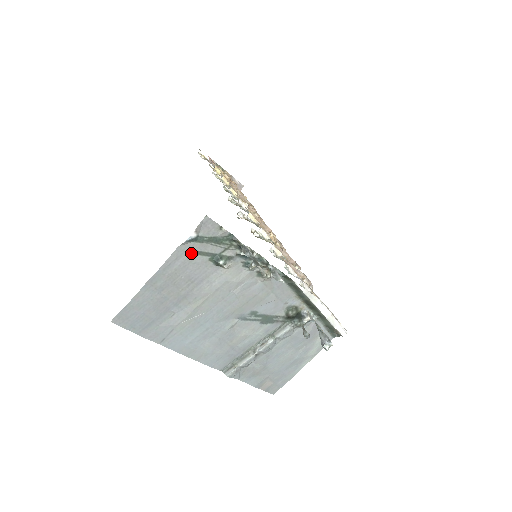
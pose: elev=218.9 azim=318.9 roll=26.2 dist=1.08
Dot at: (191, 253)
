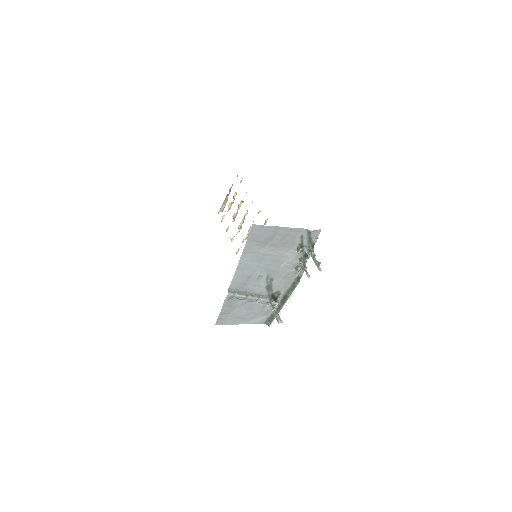
Dot at: (301, 235)
